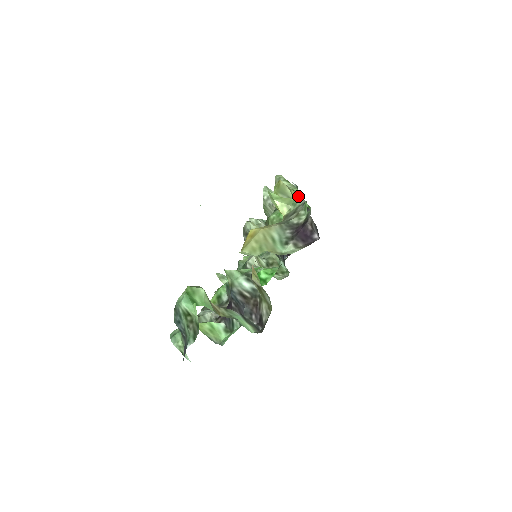
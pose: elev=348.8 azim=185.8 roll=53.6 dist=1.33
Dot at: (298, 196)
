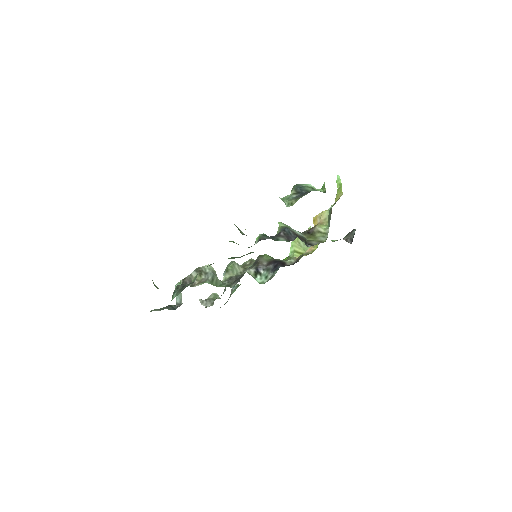
Dot at: occluded
